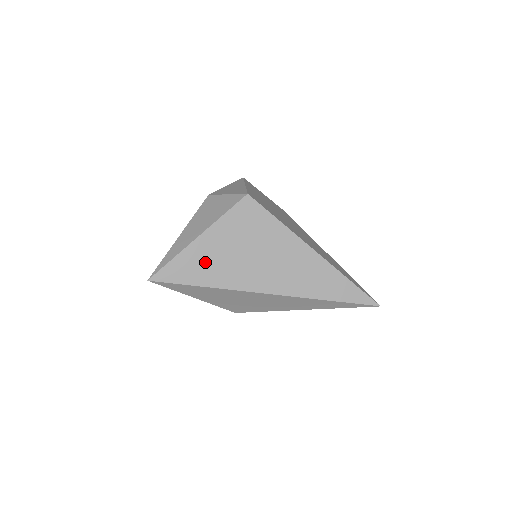
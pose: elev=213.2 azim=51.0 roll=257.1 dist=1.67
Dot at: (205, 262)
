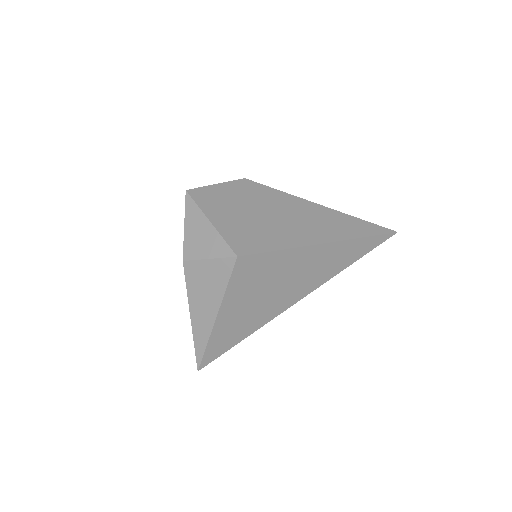
Dot at: (235, 326)
